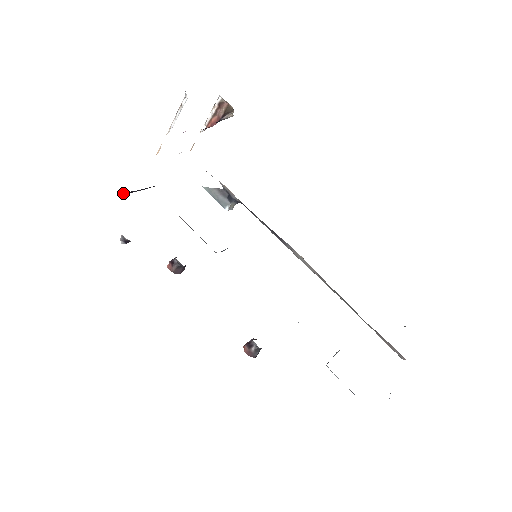
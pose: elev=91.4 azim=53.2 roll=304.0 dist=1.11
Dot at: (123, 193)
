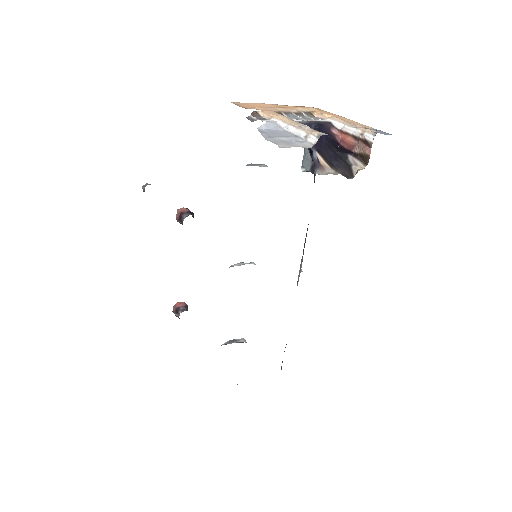
Dot at: occluded
